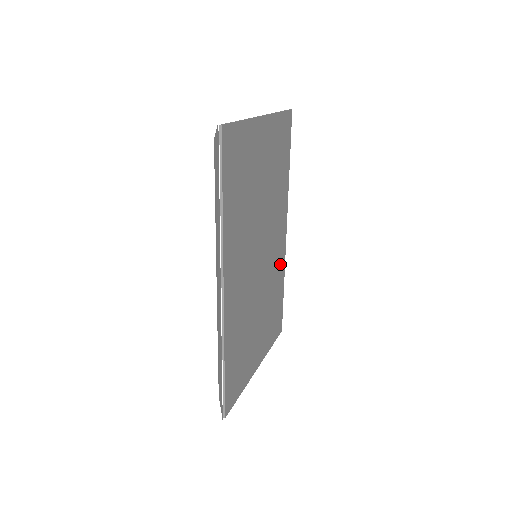
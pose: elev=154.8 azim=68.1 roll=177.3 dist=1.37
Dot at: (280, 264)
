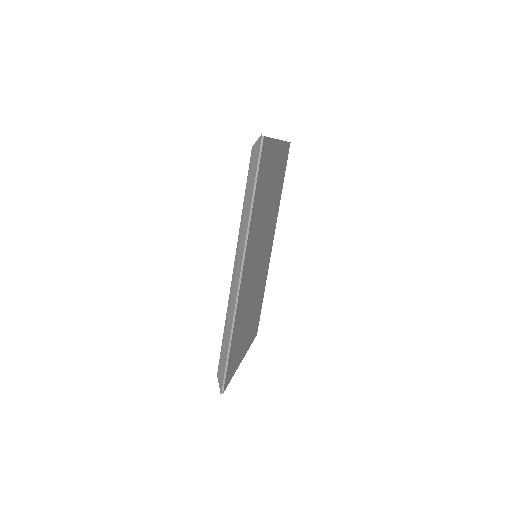
Dot at: (266, 271)
